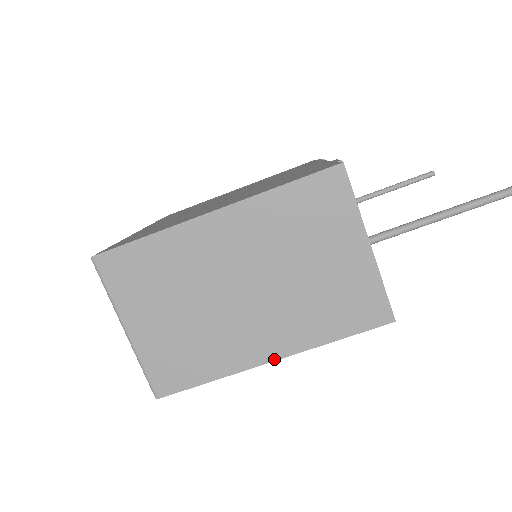
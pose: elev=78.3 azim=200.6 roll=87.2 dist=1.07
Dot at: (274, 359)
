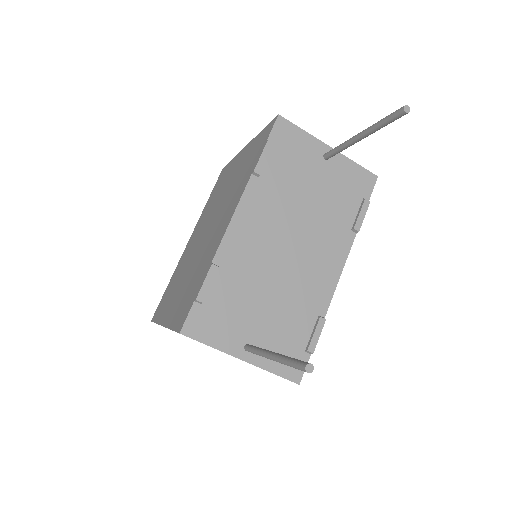
Dot at: occluded
